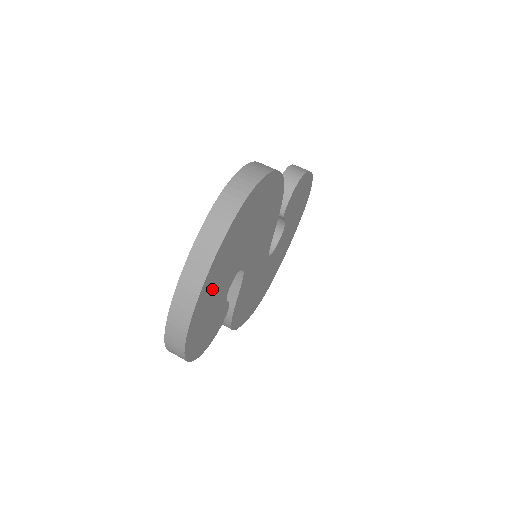
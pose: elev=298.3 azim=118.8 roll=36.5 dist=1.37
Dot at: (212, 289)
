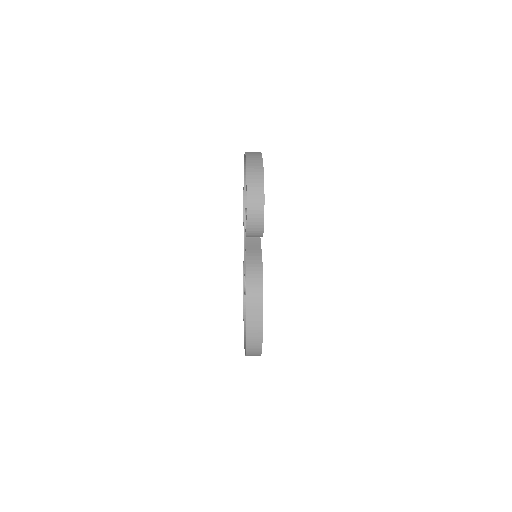
Dot at: occluded
